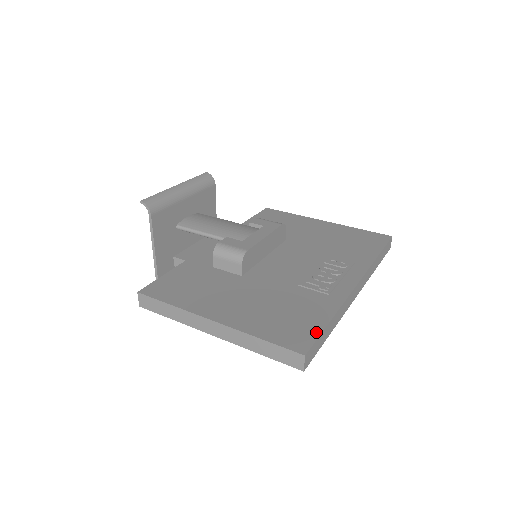
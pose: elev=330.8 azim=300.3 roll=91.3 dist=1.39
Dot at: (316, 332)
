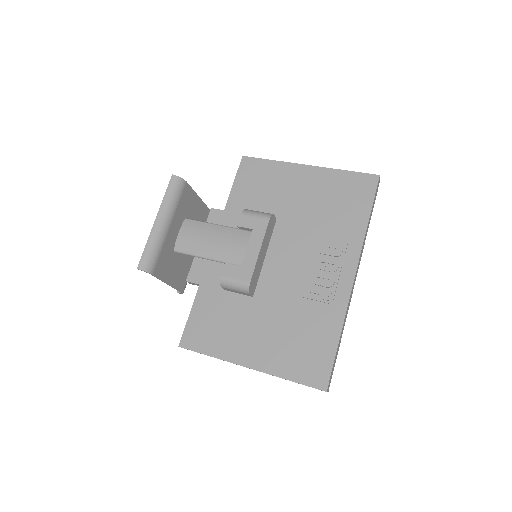
Dot at: (330, 361)
